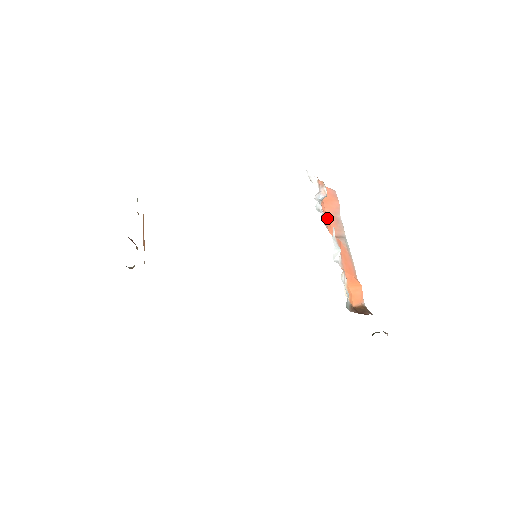
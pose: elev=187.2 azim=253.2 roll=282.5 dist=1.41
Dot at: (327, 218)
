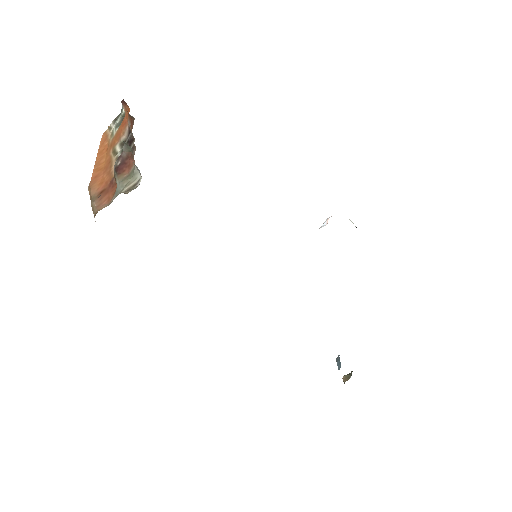
Dot at: occluded
